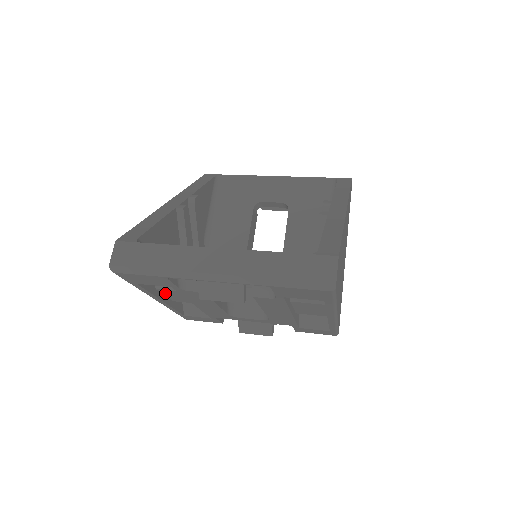
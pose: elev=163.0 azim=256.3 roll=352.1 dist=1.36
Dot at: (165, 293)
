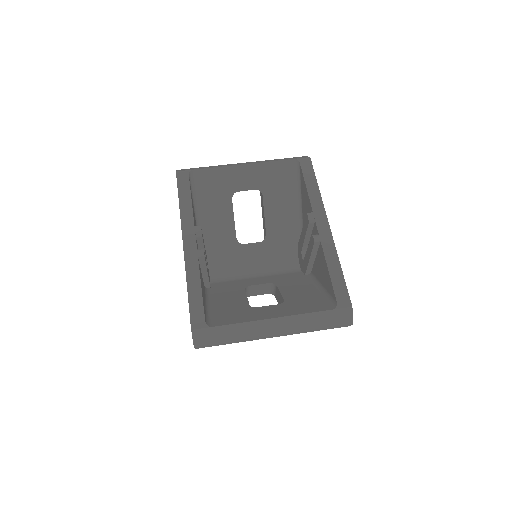
Dot at: occluded
